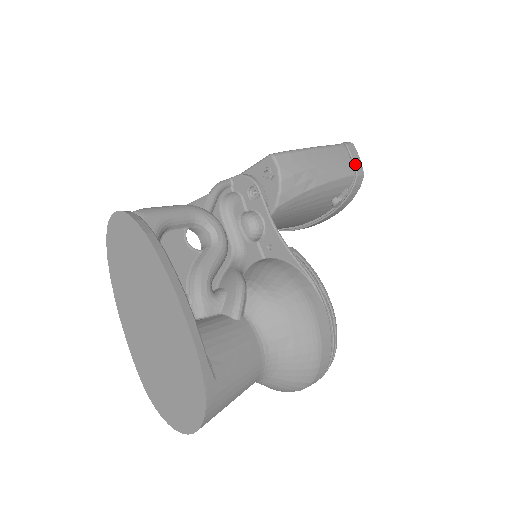
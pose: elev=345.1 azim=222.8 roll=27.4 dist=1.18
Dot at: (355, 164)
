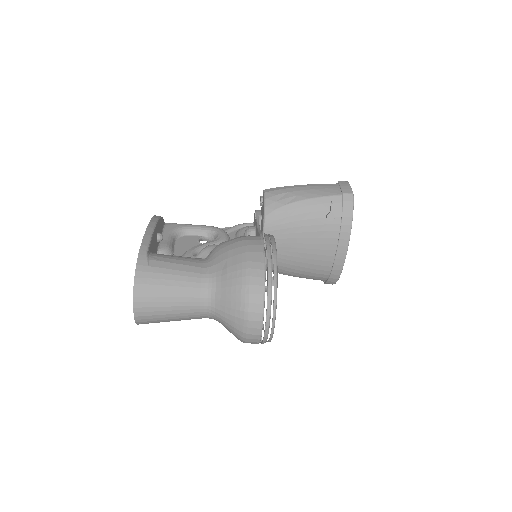
Dot at: (342, 188)
